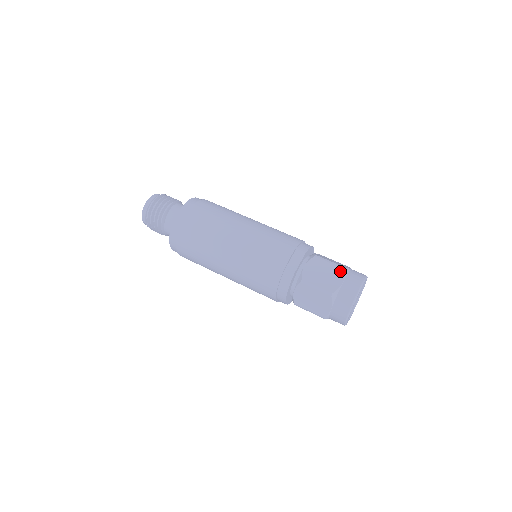
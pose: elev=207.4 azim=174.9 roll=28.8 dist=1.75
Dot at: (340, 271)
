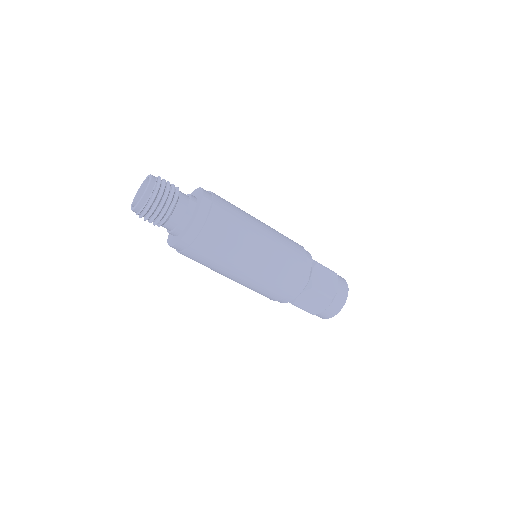
Dot at: (335, 277)
